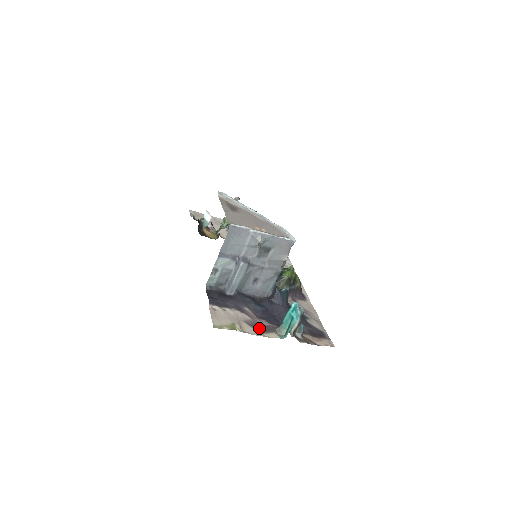
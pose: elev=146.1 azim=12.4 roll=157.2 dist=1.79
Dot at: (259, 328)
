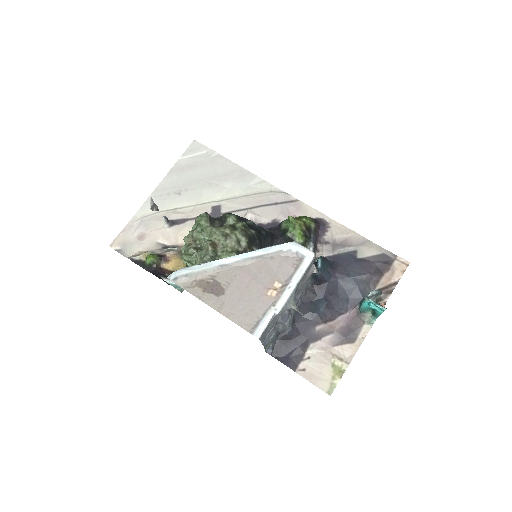
Dot at: (349, 336)
